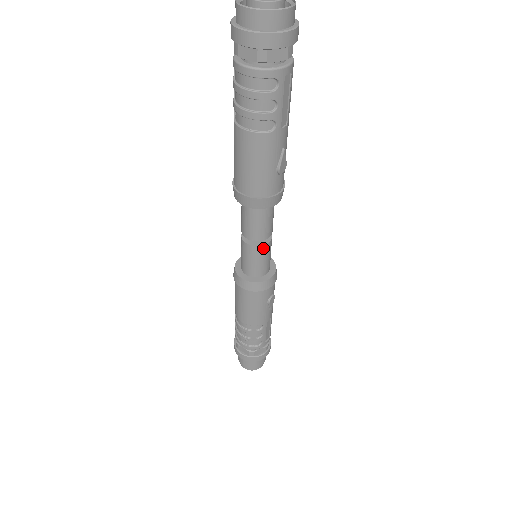
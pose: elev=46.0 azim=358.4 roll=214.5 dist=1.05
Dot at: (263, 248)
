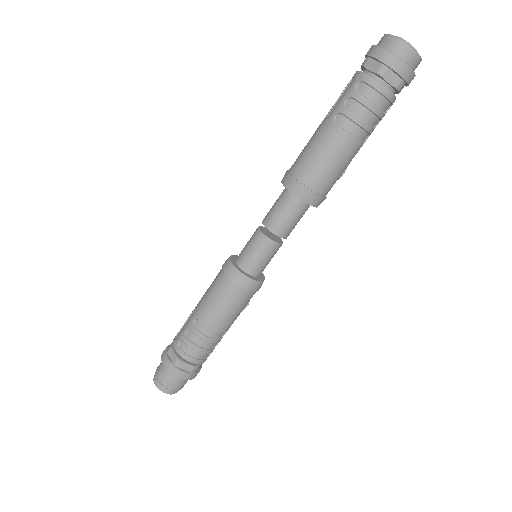
Dot at: occluded
